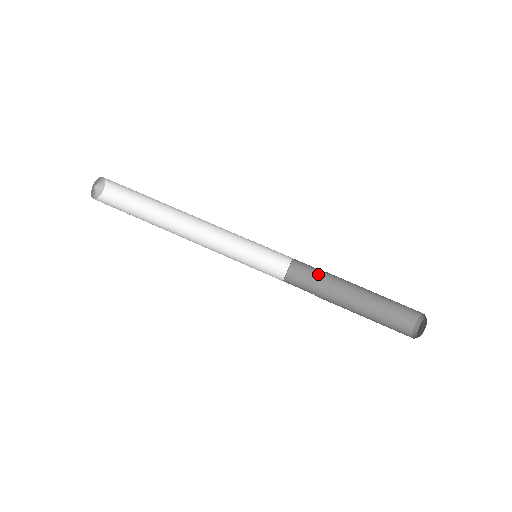
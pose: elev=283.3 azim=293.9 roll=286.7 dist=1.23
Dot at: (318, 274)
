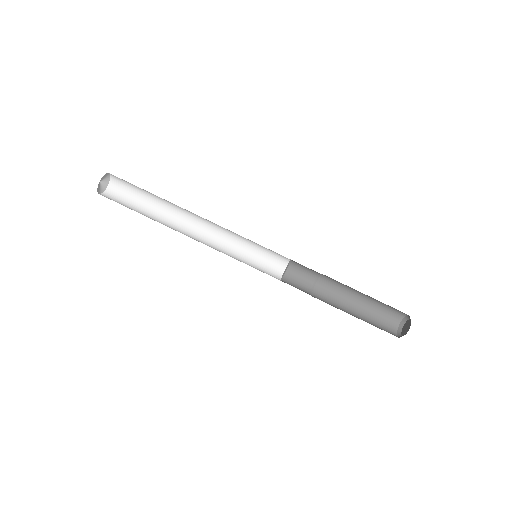
Dot at: (312, 276)
